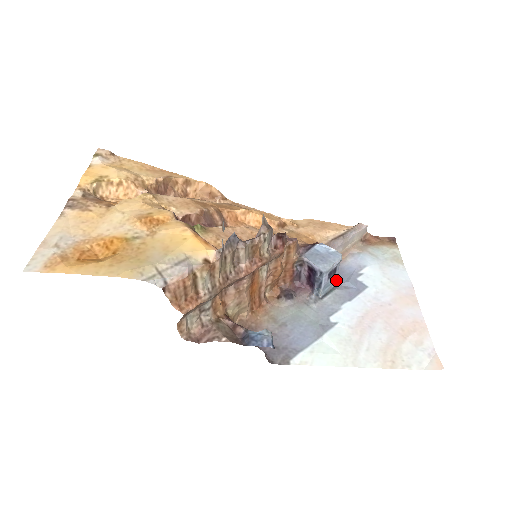
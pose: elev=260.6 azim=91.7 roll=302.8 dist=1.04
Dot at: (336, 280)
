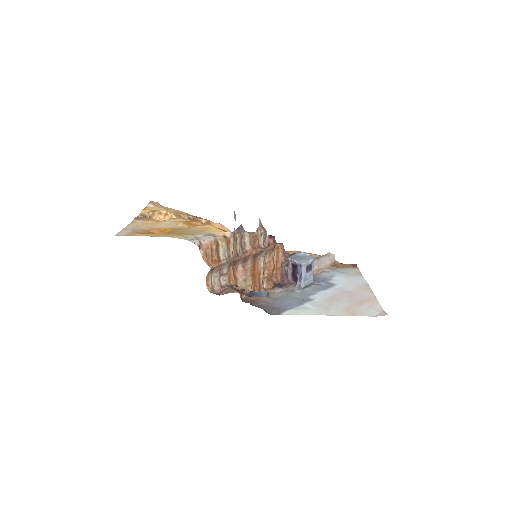
Dot at: occluded
